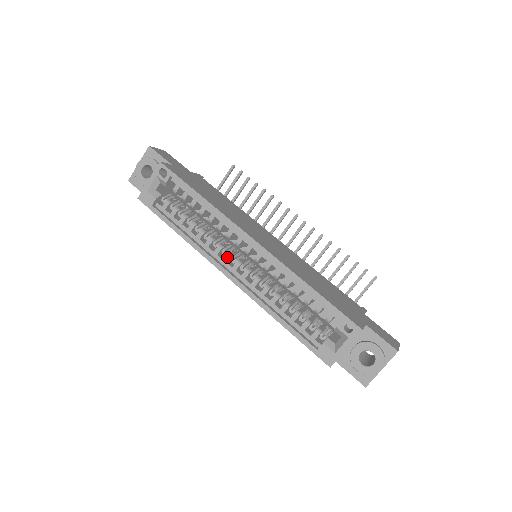
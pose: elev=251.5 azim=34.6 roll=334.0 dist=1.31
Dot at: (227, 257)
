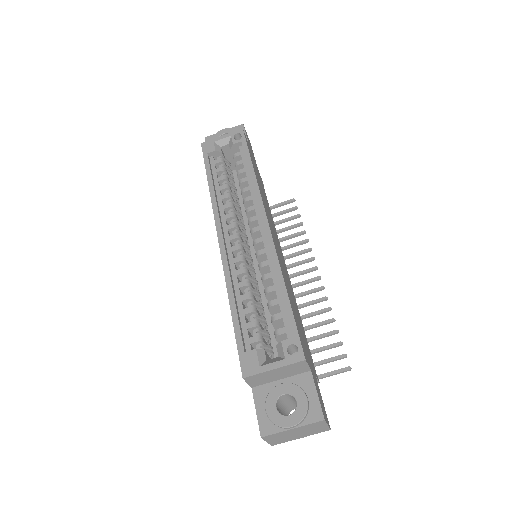
Dot at: (232, 225)
